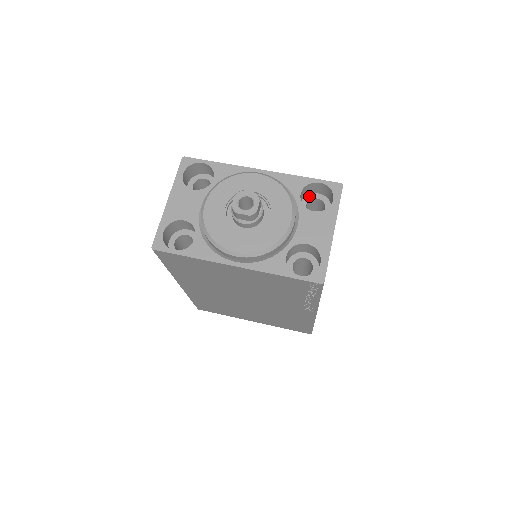
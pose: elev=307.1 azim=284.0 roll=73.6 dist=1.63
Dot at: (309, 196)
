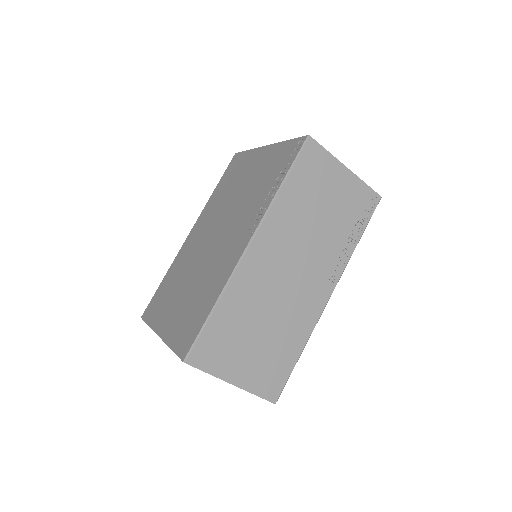
Dot at: occluded
